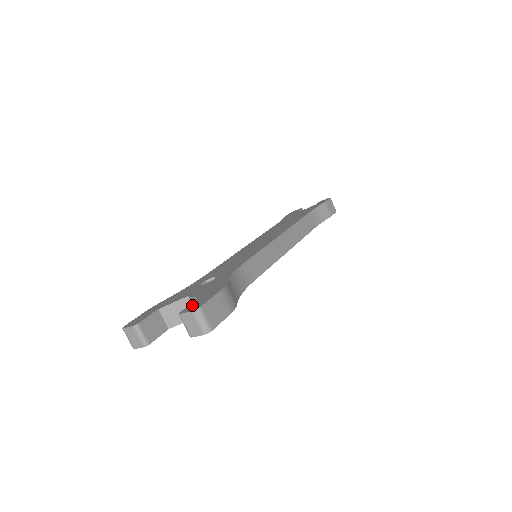
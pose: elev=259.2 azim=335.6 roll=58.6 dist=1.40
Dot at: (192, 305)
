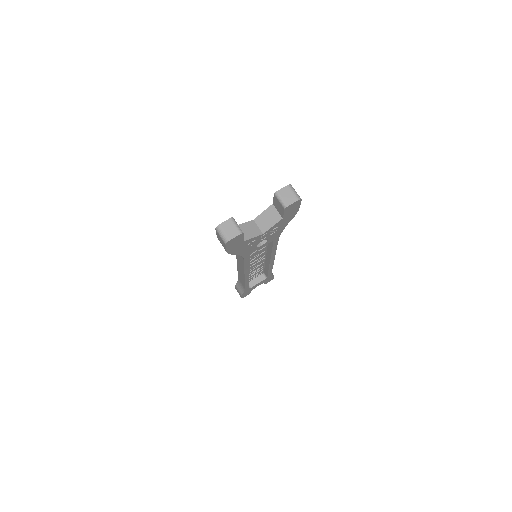
Dot at: occluded
